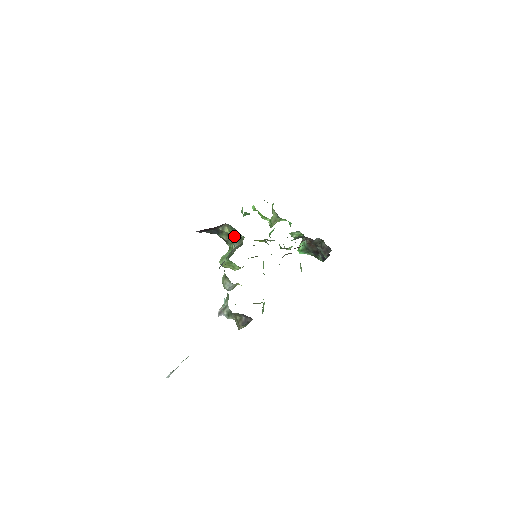
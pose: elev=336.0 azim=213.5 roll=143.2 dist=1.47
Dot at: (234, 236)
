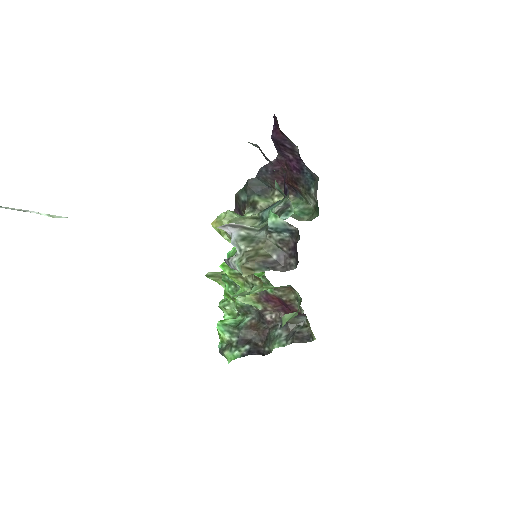
Dot at: occluded
